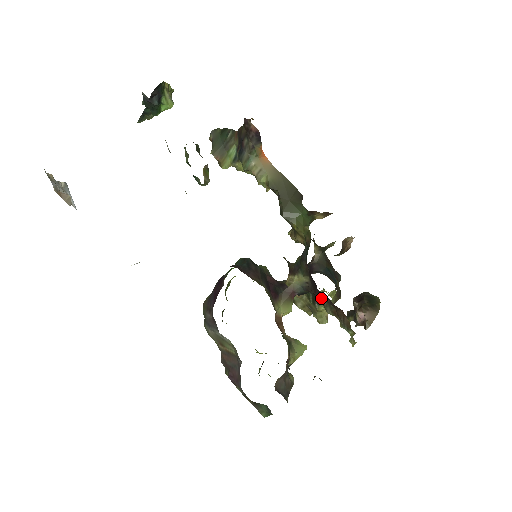
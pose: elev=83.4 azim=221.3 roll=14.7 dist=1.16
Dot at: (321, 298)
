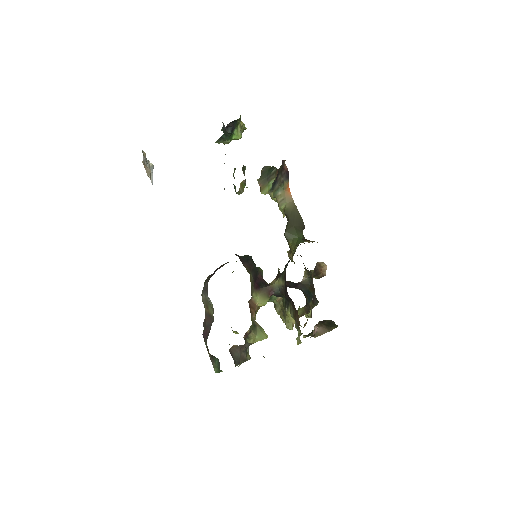
Dot at: (290, 302)
